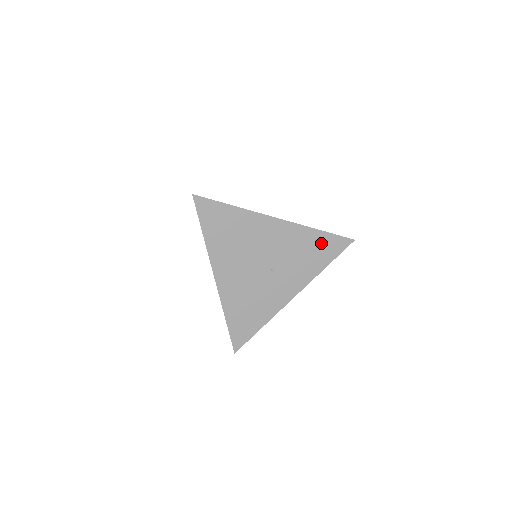
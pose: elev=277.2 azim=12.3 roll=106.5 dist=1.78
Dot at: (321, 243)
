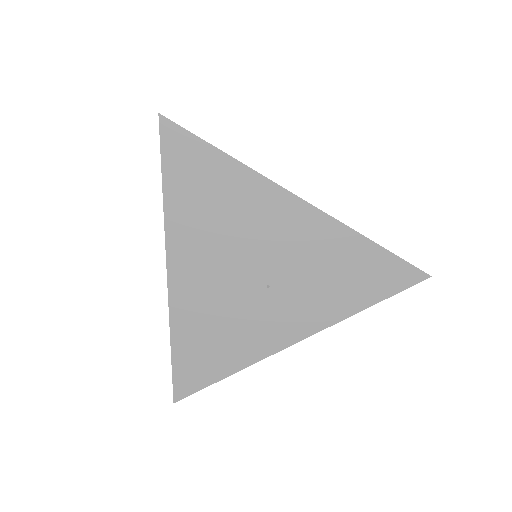
Dot at: (368, 264)
